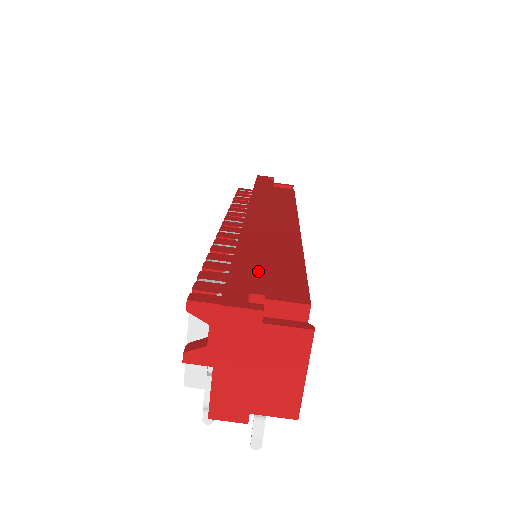
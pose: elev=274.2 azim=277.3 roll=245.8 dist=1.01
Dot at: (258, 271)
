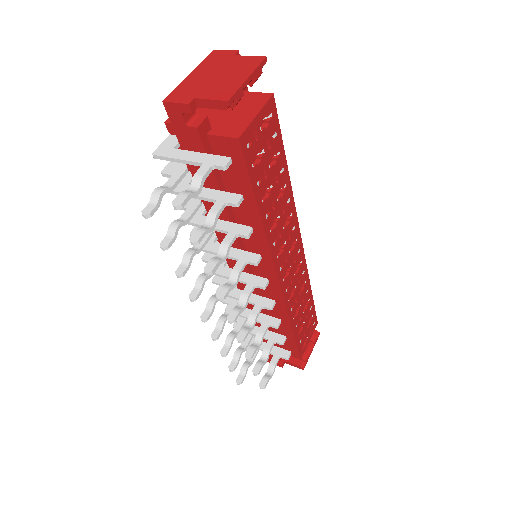
Dot at: occluded
